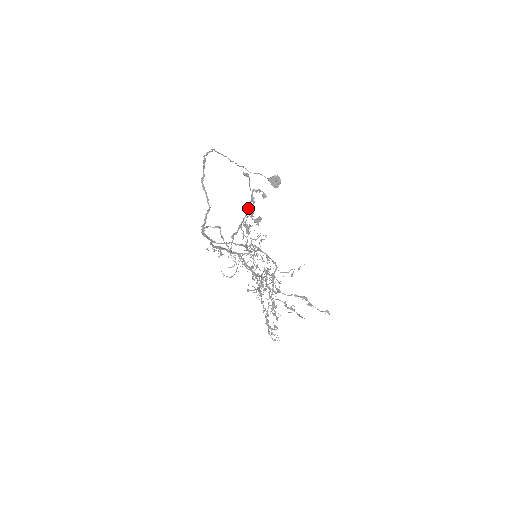
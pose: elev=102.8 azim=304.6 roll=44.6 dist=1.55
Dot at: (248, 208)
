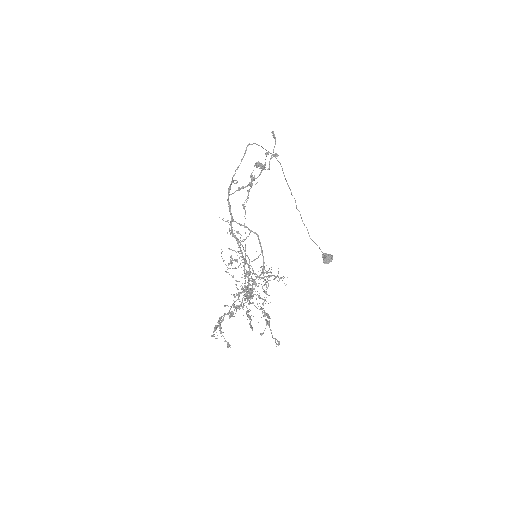
Dot at: occluded
